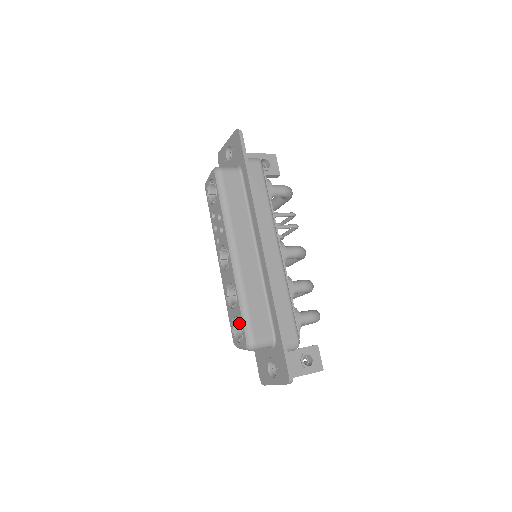
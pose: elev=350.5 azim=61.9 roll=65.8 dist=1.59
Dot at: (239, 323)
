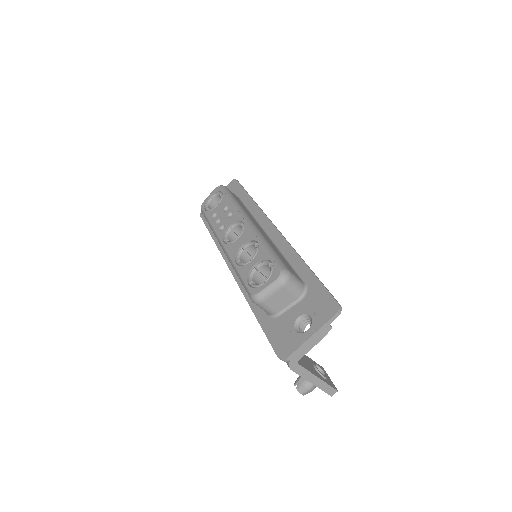
Dot at: (256, 279)
